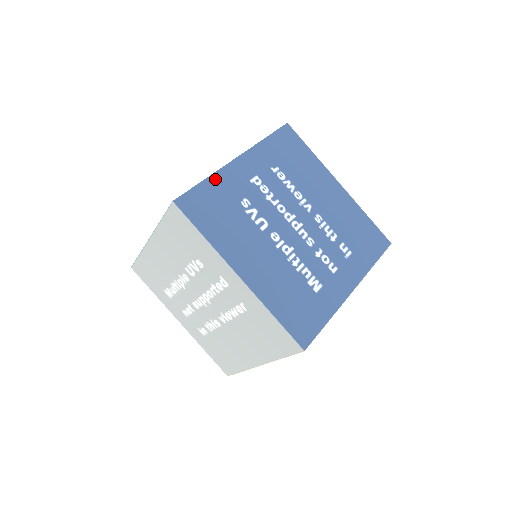
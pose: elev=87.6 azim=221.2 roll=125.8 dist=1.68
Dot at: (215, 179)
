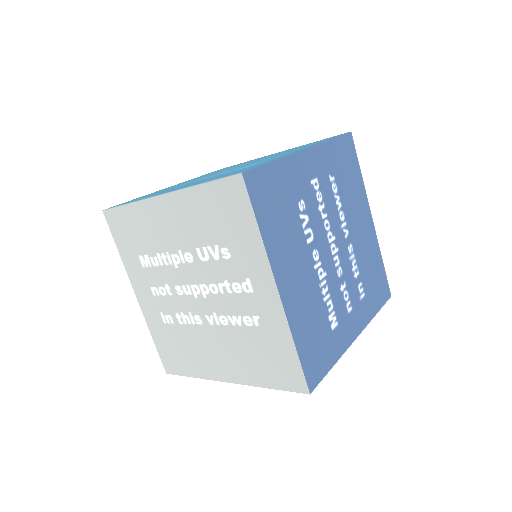
Dot at: (284, 164)
